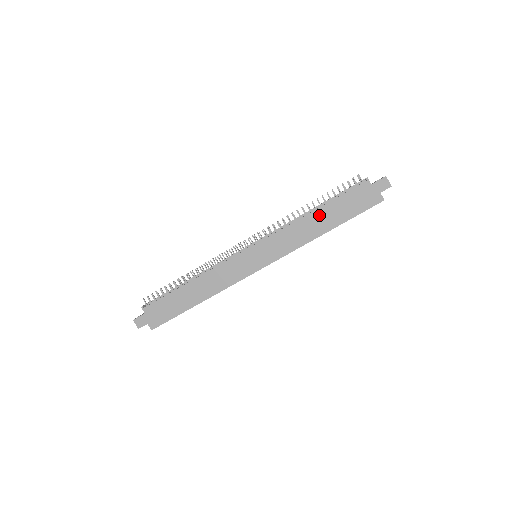
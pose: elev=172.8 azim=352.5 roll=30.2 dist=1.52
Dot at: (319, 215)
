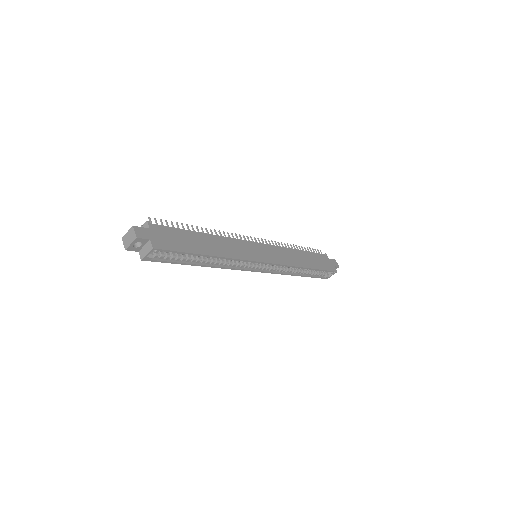
Dot at: (303, 255)
